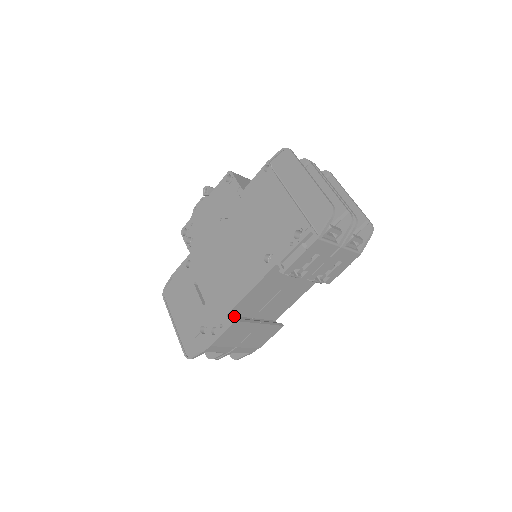
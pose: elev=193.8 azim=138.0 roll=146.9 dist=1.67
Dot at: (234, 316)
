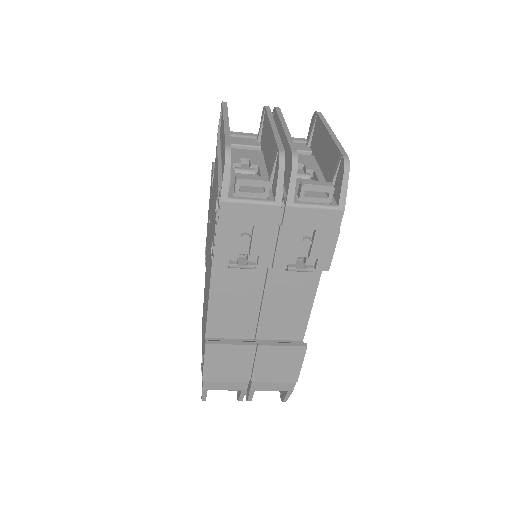
Dot at: (219, 338)
